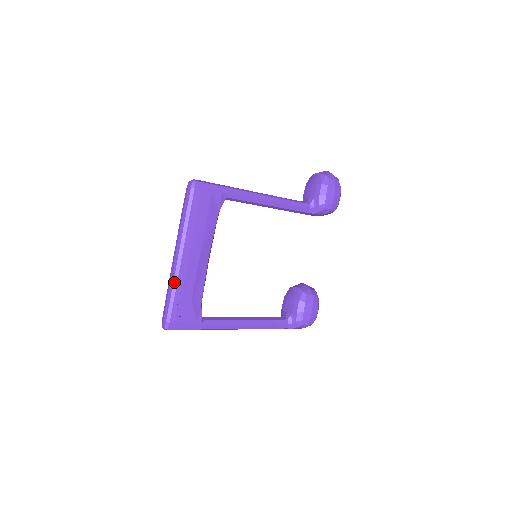
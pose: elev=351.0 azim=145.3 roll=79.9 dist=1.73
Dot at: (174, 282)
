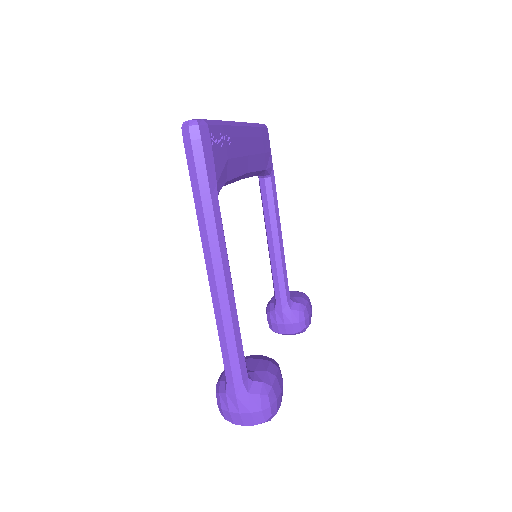
Dot at: (228, 122)
